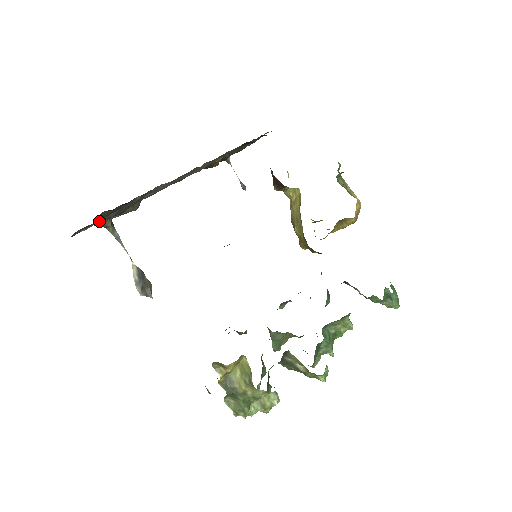
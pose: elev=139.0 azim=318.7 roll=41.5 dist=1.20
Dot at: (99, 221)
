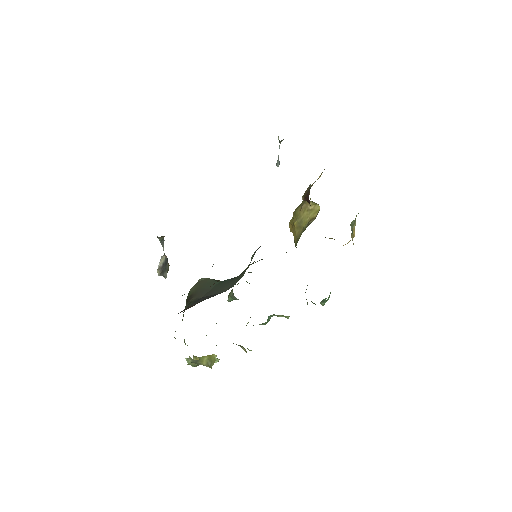
Dot at: occluded
